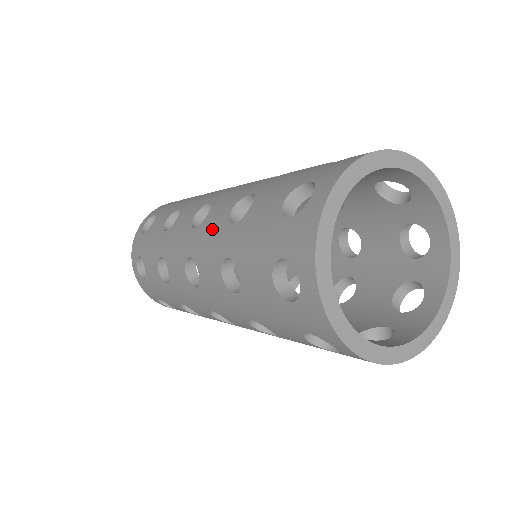
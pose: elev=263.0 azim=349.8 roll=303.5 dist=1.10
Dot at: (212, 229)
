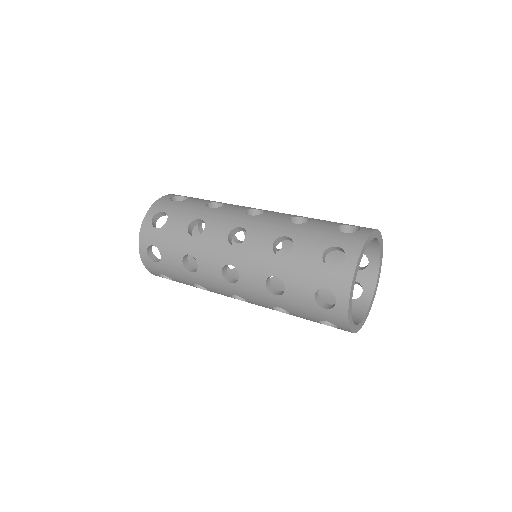
Dot at: (256, 253)
